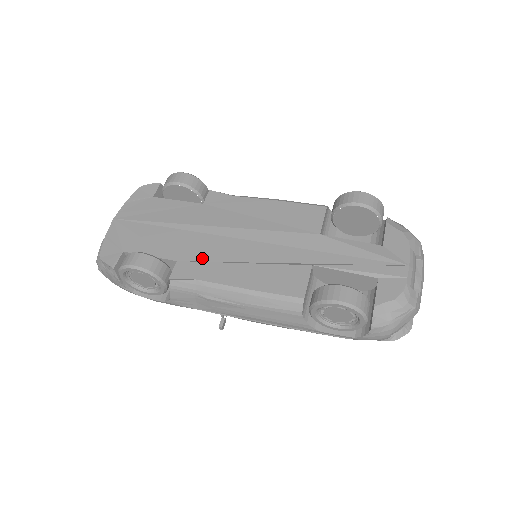
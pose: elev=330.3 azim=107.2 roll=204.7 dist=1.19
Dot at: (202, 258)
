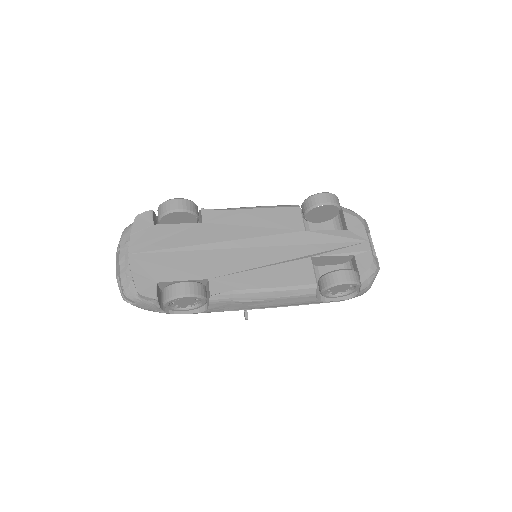
Dot at: (227, 271)
